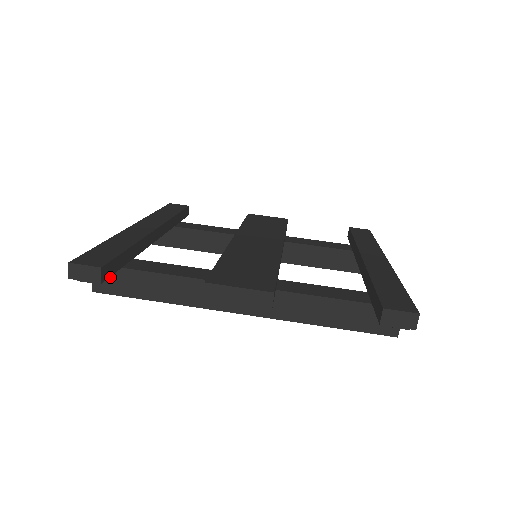
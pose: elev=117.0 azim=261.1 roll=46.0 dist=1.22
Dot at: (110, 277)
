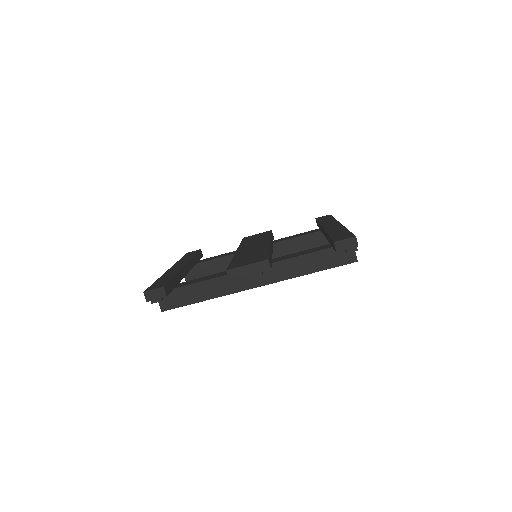
Dot at: (169, 298)
